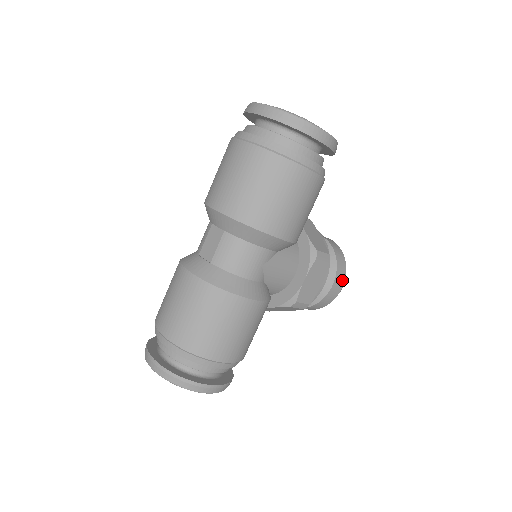
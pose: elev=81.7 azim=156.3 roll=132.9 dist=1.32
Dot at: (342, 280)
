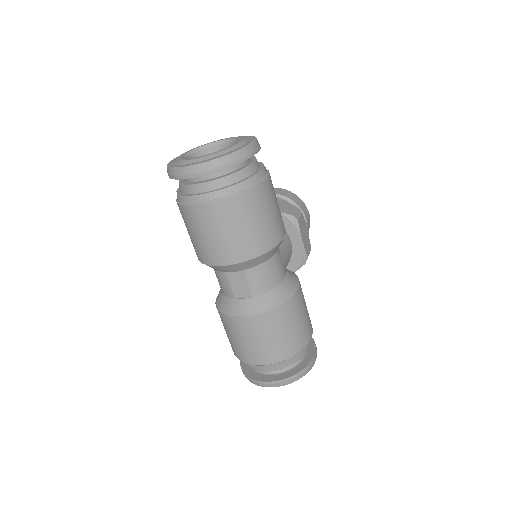
Dot at: (306, 209)
